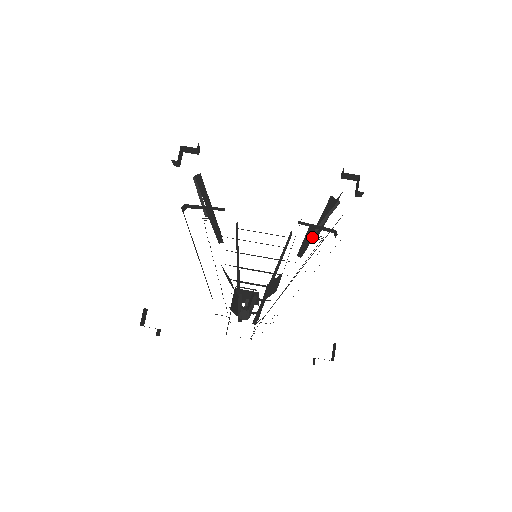
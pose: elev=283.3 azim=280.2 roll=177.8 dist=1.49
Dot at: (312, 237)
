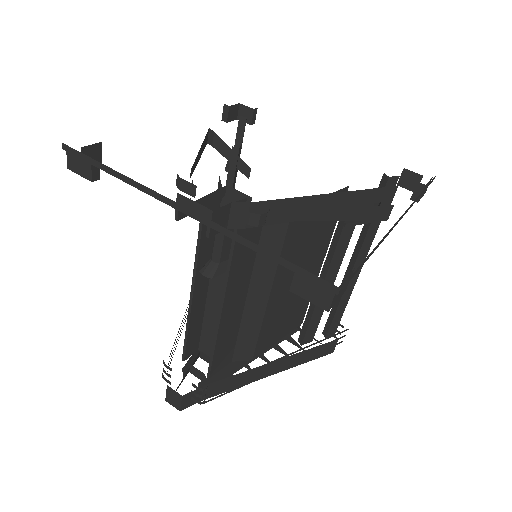
Dot at: (333, 278)
